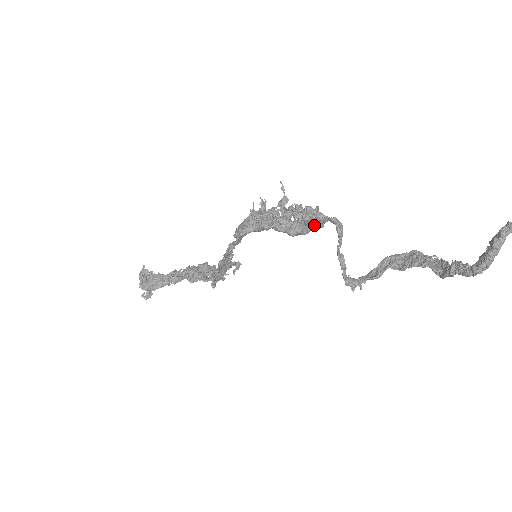
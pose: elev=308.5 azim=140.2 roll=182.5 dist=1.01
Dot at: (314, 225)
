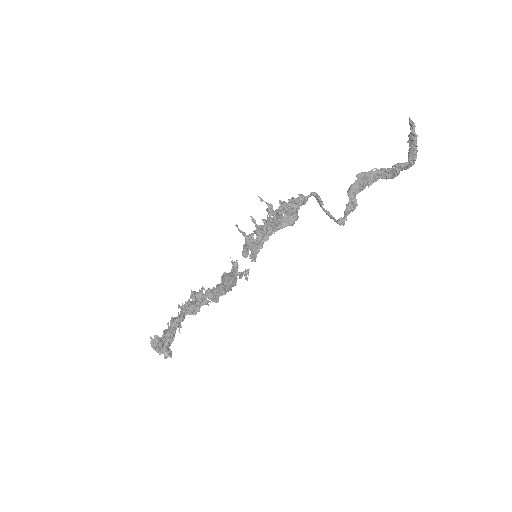
Dot at: occluded
